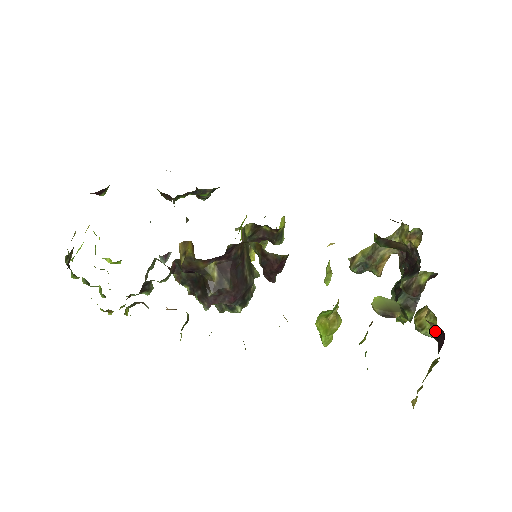
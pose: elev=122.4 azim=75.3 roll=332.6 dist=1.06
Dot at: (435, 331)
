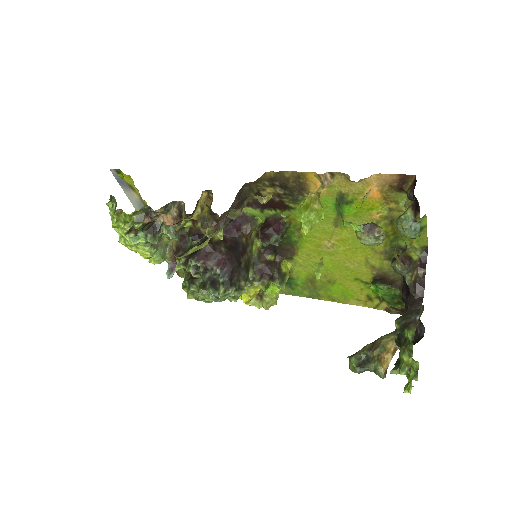
Dot at: (410, 193)
